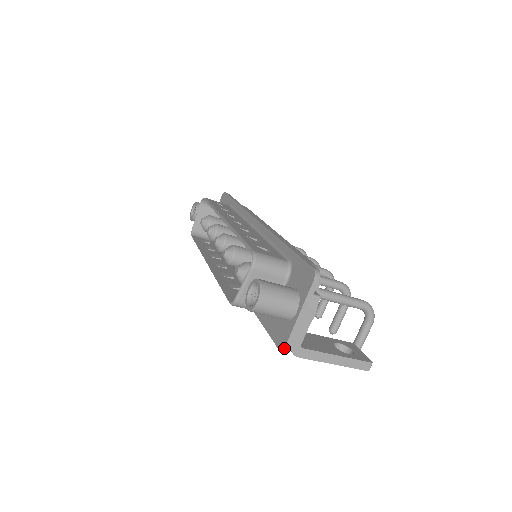
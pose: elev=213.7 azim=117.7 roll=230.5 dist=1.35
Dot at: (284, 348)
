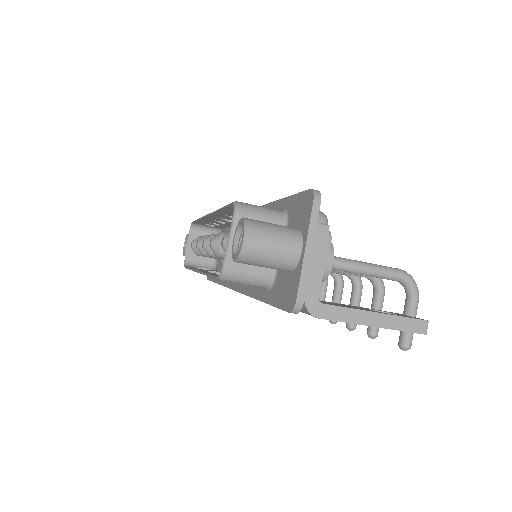
Dot at: (295, 305)
